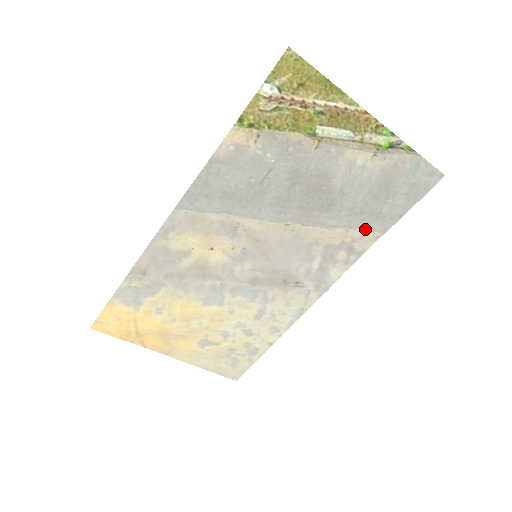
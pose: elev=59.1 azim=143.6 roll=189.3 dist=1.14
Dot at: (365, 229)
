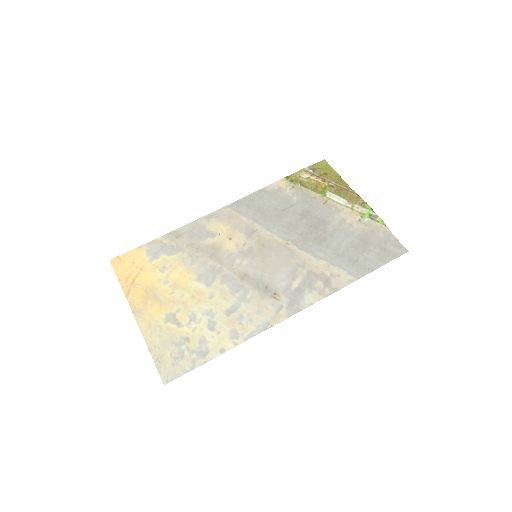
Dot at: (343, 270)
